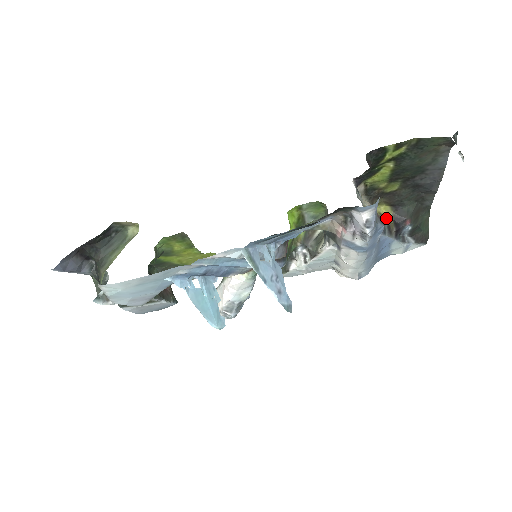
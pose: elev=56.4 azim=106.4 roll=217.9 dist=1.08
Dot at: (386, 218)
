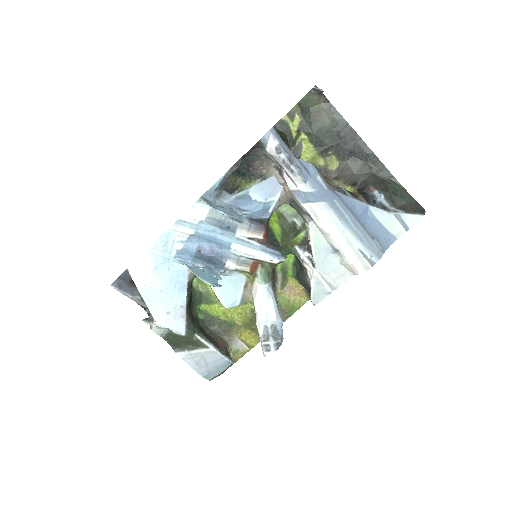
Dot at: occluded
